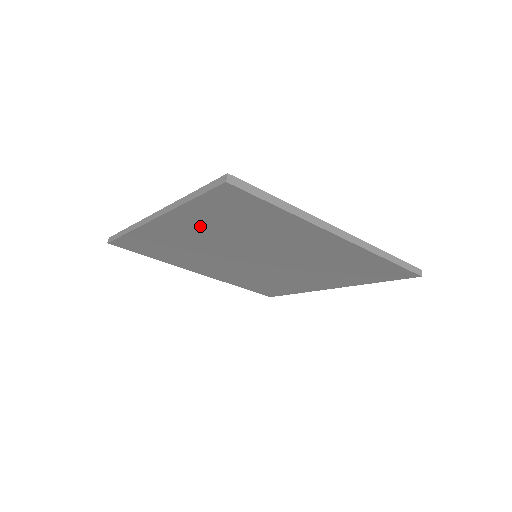
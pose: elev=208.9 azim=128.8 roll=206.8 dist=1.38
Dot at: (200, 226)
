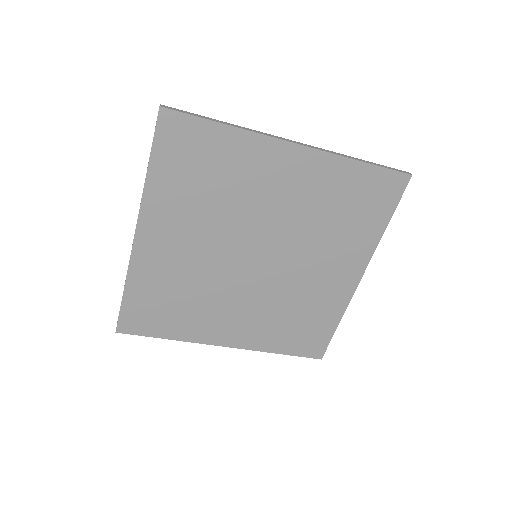
Dot at: (177, 216)
